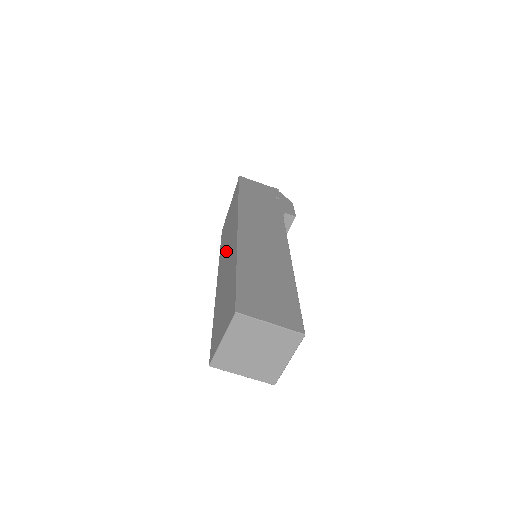
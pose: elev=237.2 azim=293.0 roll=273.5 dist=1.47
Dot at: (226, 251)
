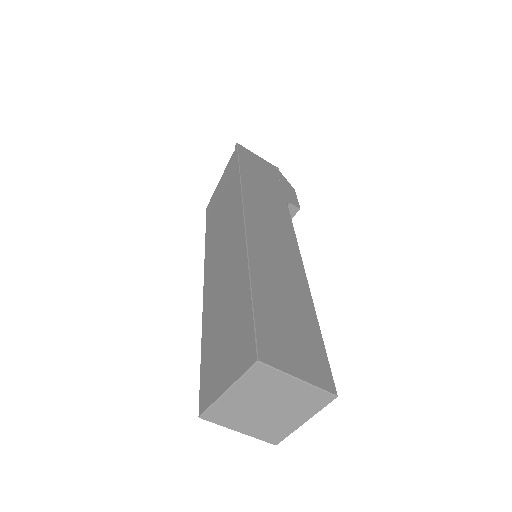
Dot at: (221, 244)
